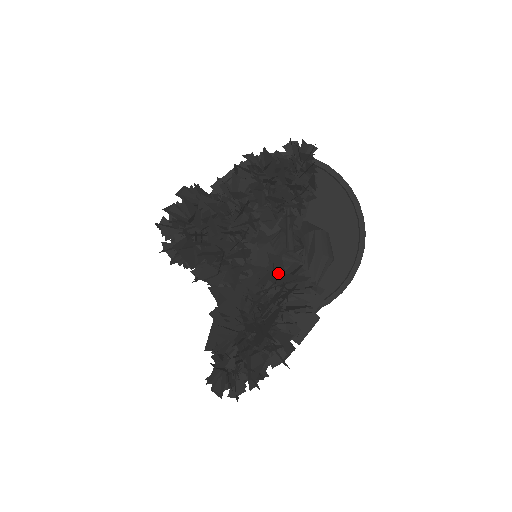
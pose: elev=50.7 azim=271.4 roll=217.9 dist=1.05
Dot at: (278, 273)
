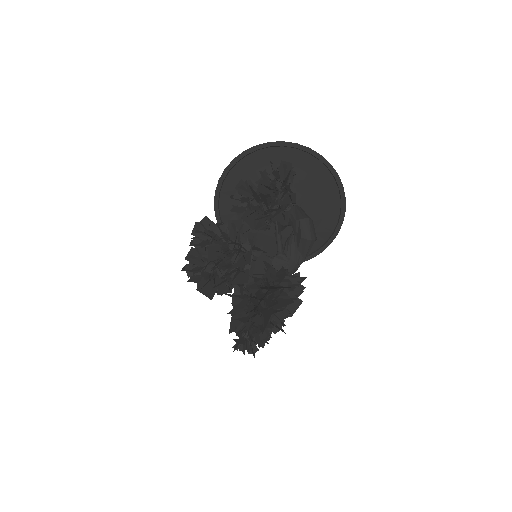
Dot at: (268, 288)
